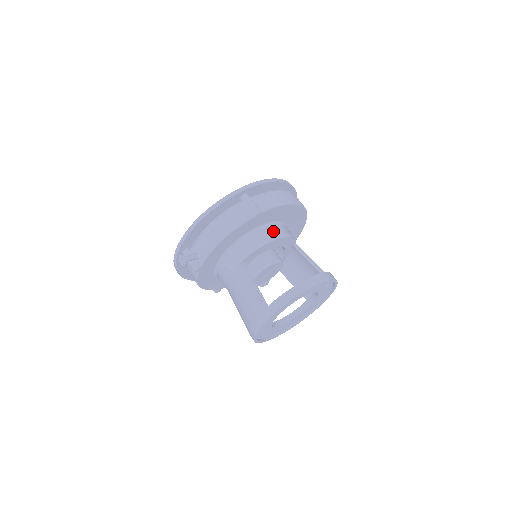
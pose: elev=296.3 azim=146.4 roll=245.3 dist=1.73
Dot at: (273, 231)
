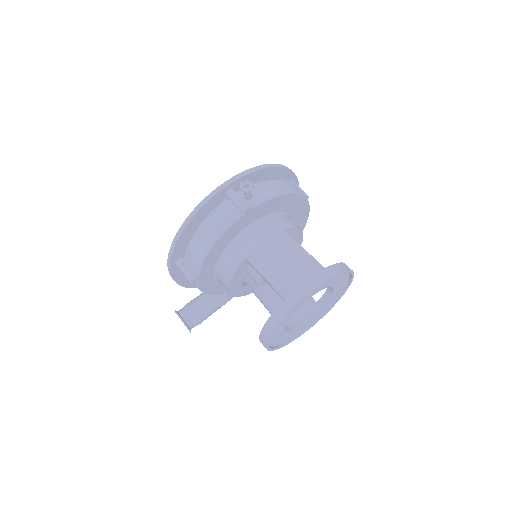
Dot at: occluded
